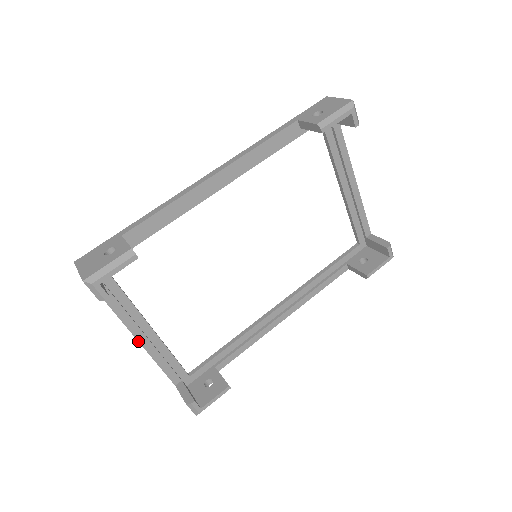
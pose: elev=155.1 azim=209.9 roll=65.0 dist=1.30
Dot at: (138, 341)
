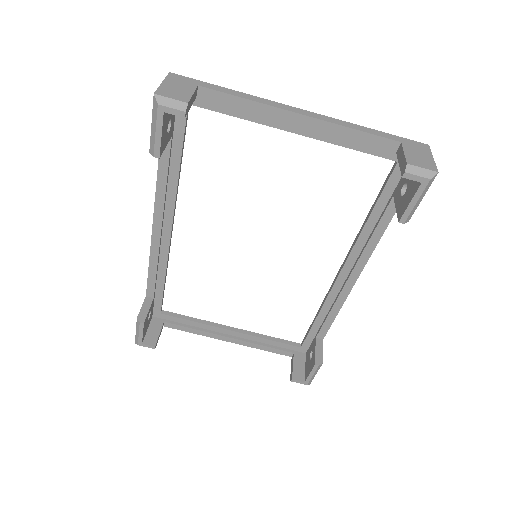
Dot at: occluded
